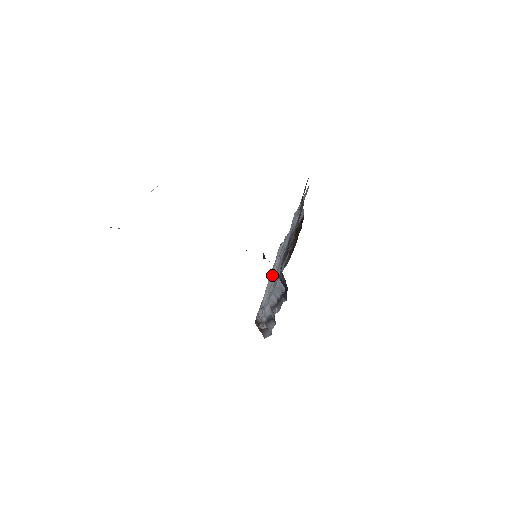
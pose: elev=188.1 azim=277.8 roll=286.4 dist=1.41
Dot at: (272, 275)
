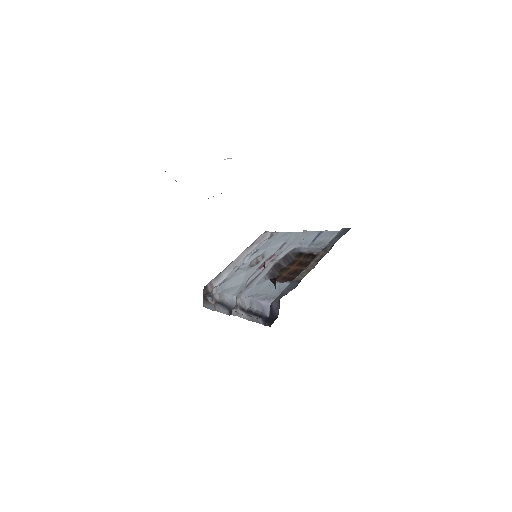
Dot at: (243, 255)
